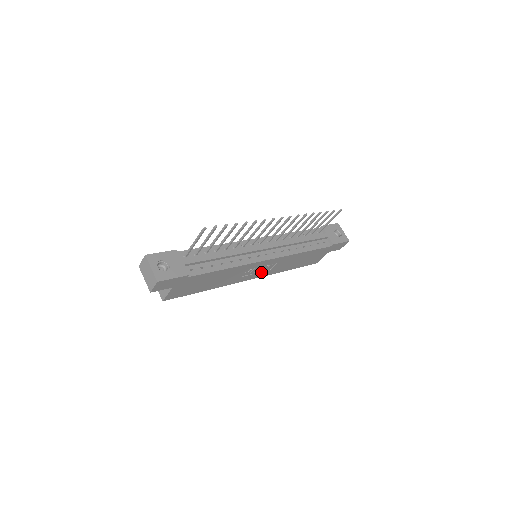
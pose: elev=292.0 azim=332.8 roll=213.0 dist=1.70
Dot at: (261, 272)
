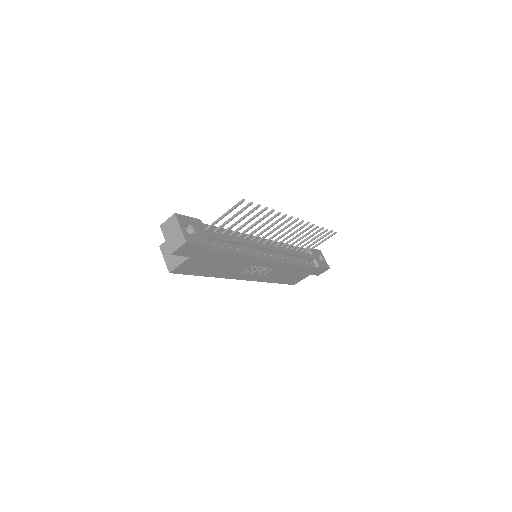
Dot at: (256, 274)
